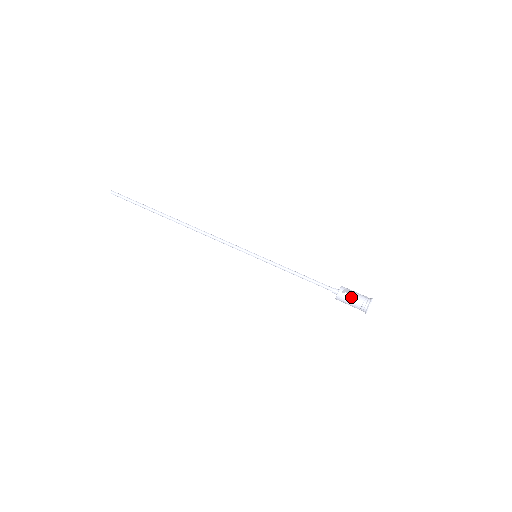
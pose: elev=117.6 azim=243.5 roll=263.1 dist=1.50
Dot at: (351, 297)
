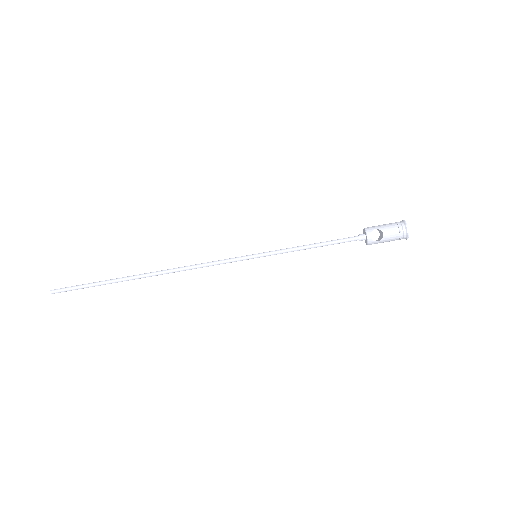
Dot at: (384, 236)
